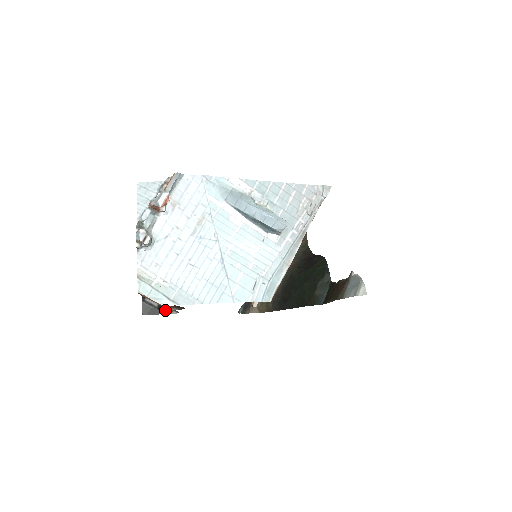
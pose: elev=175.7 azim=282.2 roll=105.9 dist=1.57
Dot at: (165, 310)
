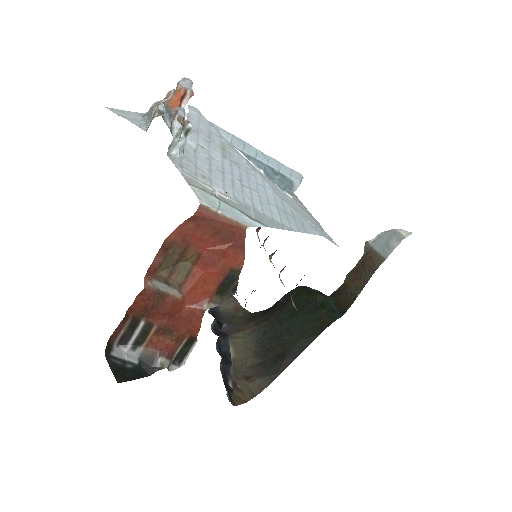
Dot at: (161, 358)
